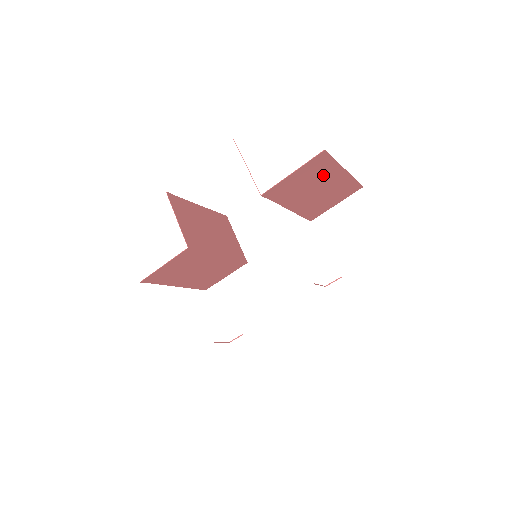
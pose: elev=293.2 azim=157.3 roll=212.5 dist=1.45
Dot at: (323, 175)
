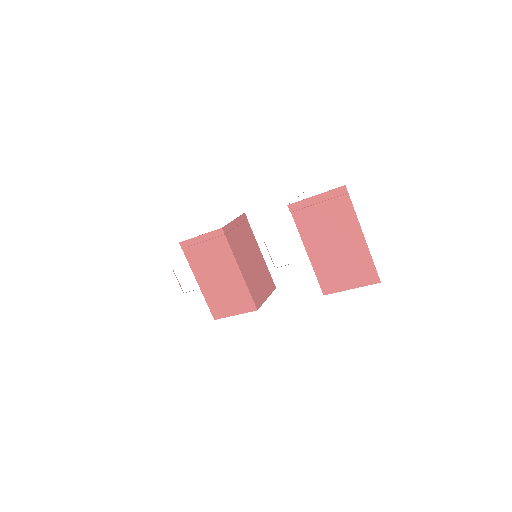
Dot at: (342, 224)
